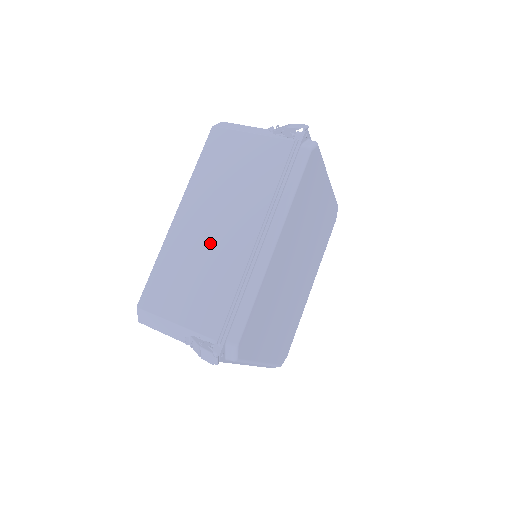
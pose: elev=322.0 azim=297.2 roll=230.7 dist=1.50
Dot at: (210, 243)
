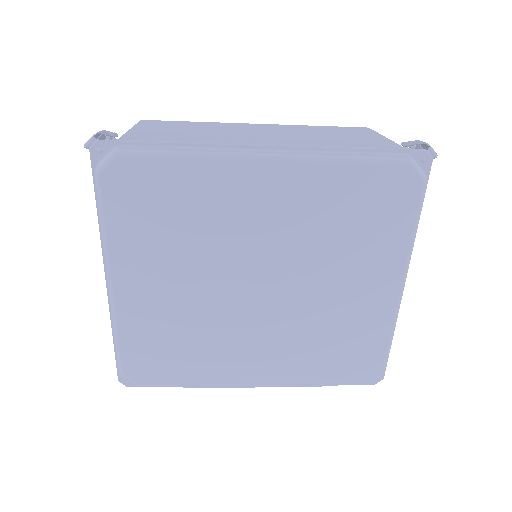
Dot at: (237, 133)
